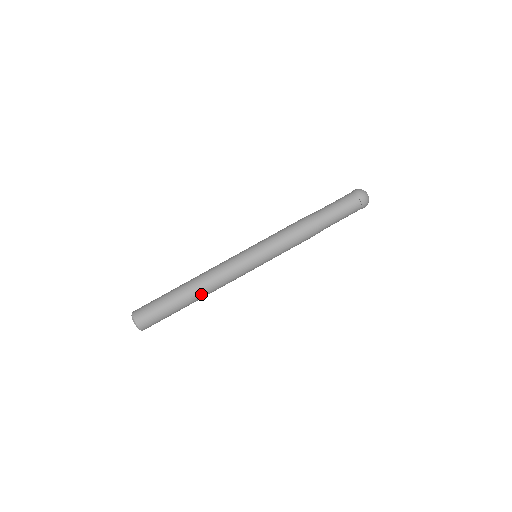
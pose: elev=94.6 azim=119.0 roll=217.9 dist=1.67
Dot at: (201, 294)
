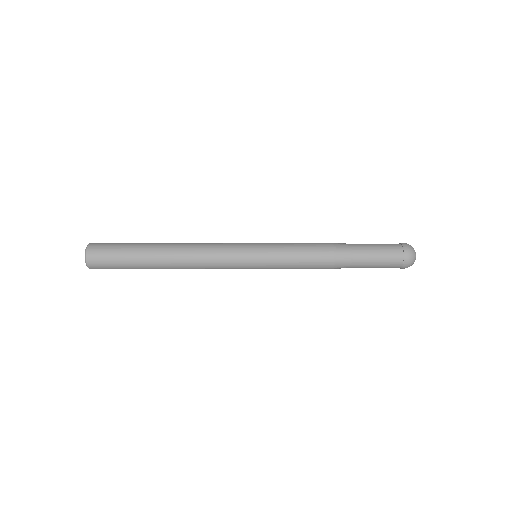
Dot at: (174, 267)
